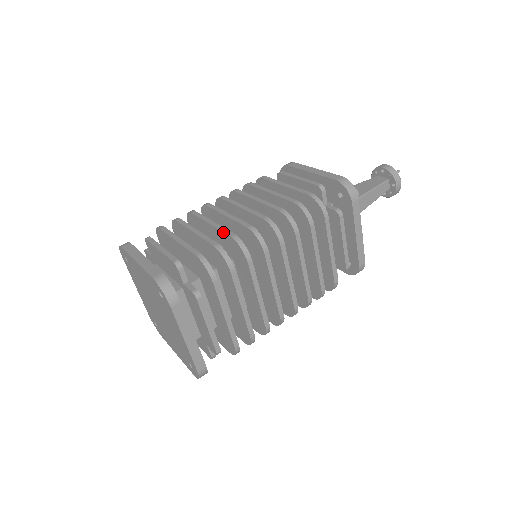
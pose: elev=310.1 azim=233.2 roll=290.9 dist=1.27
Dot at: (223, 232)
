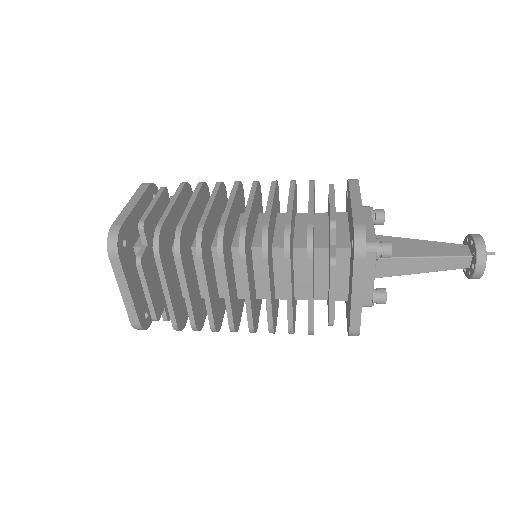
Dot at: (201, 217)
